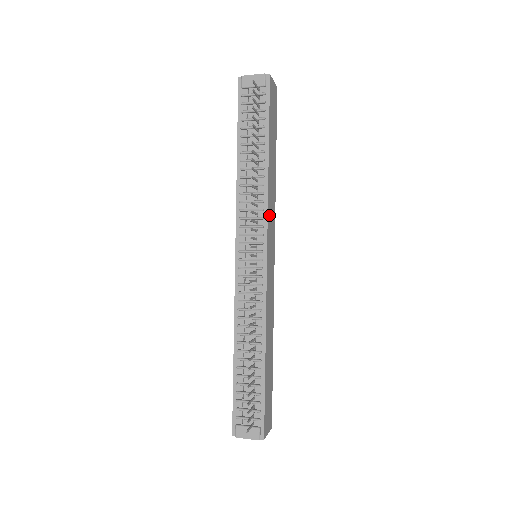
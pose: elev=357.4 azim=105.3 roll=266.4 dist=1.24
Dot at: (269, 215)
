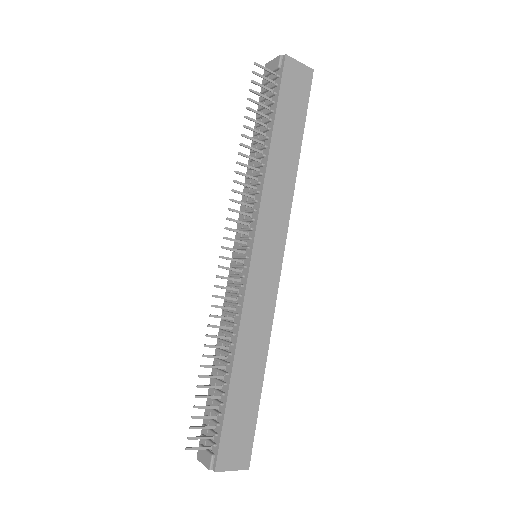
Dot at: (266, 208)
